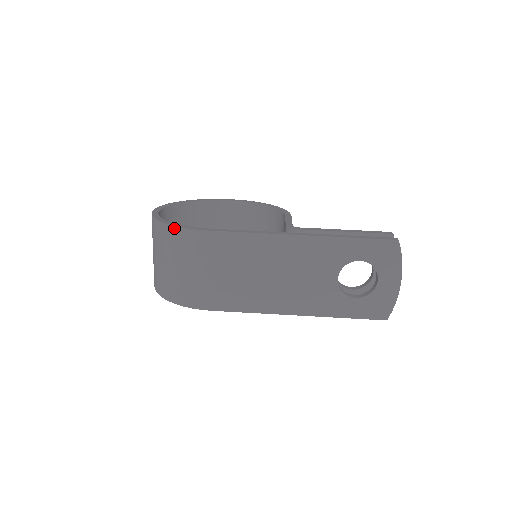
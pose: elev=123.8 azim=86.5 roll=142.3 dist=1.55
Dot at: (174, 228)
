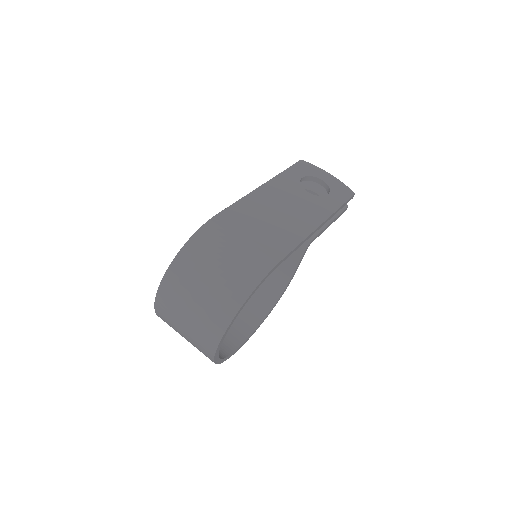
Dot at: (191, 240)
